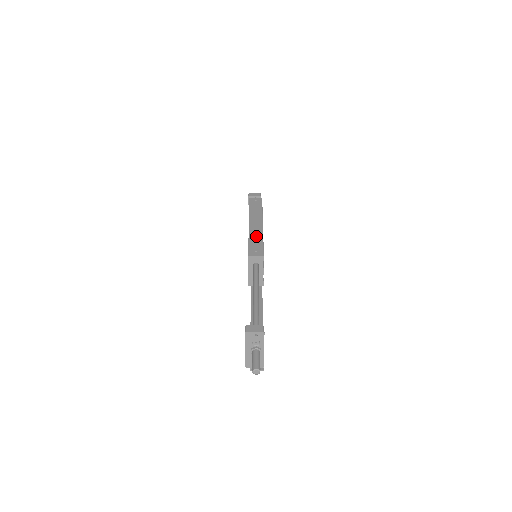
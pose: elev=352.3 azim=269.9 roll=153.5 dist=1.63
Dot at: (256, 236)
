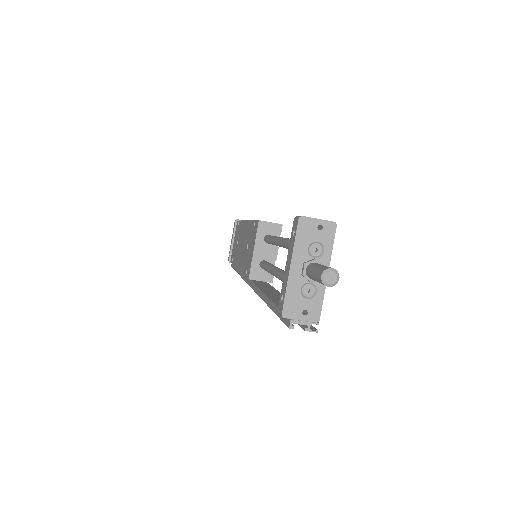
Dot at: occluded
